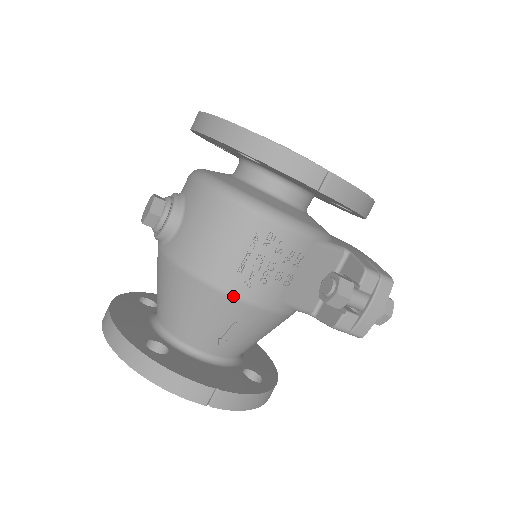
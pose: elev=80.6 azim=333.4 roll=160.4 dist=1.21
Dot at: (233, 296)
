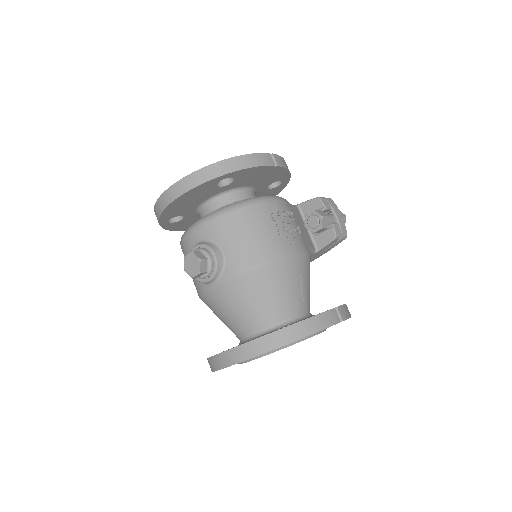
Dot at: (290, 255)
